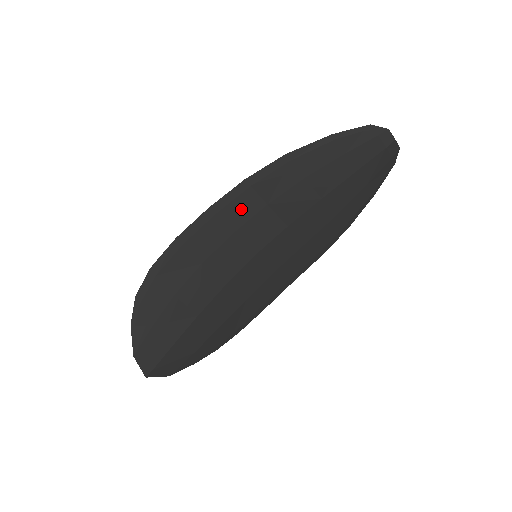
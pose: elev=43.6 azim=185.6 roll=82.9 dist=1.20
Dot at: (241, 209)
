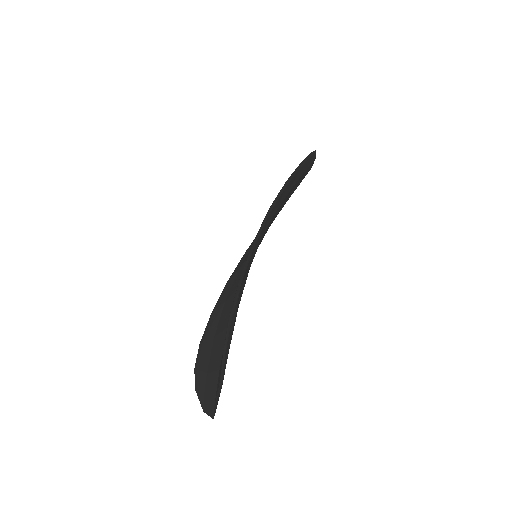
Dot at: (274, 209)
